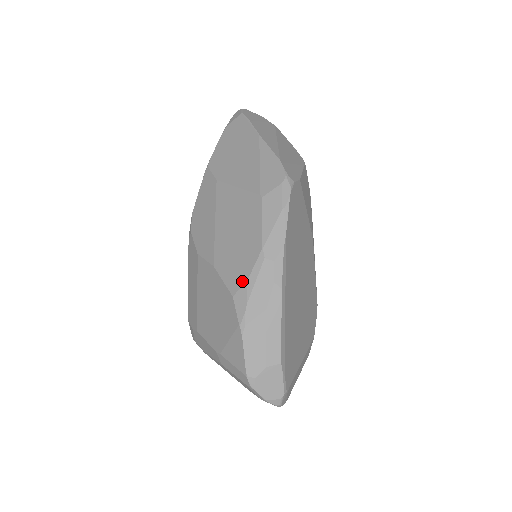
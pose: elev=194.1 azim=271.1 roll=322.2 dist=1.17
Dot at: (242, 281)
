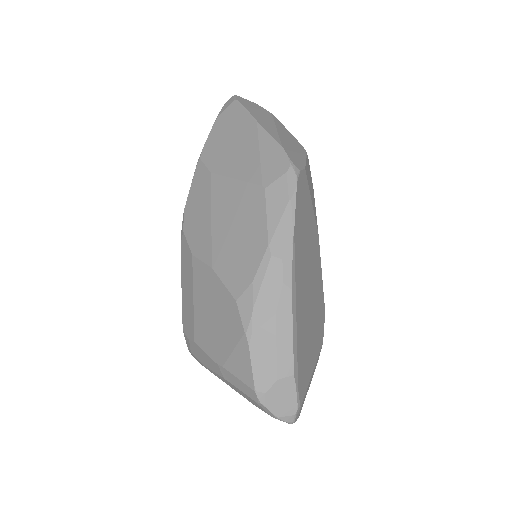
Dot at: (246, 283)
